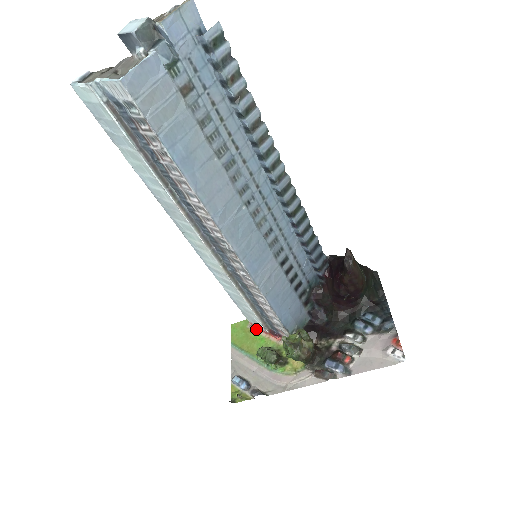
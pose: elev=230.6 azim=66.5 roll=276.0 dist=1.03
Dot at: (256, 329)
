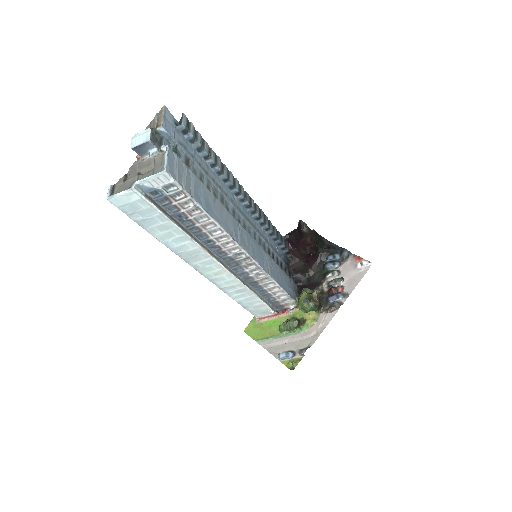
Dot at: (265, 319)
